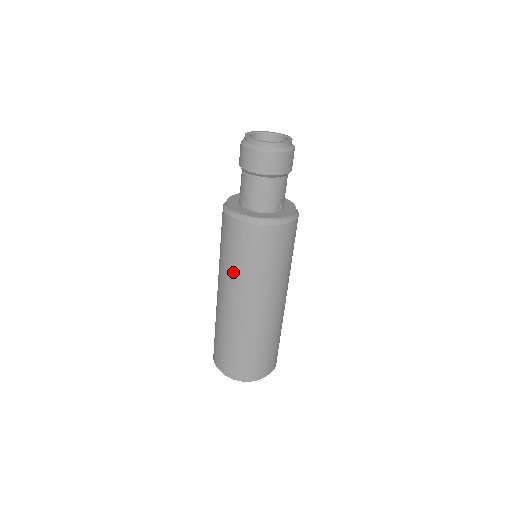
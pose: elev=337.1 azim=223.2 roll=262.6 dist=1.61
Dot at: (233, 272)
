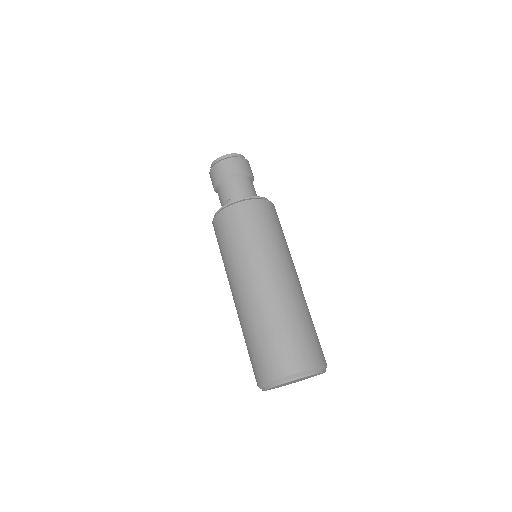
Dot at: (240, 254)
